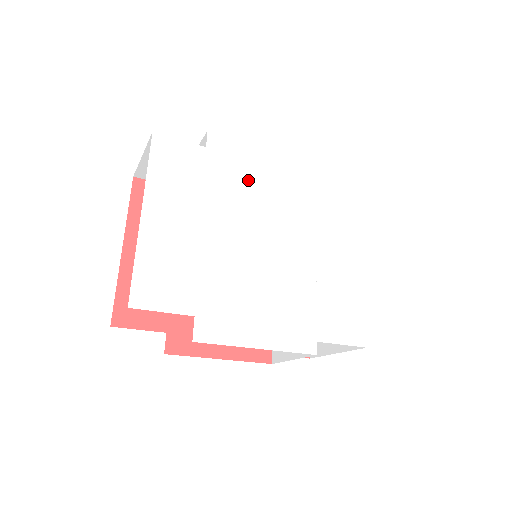
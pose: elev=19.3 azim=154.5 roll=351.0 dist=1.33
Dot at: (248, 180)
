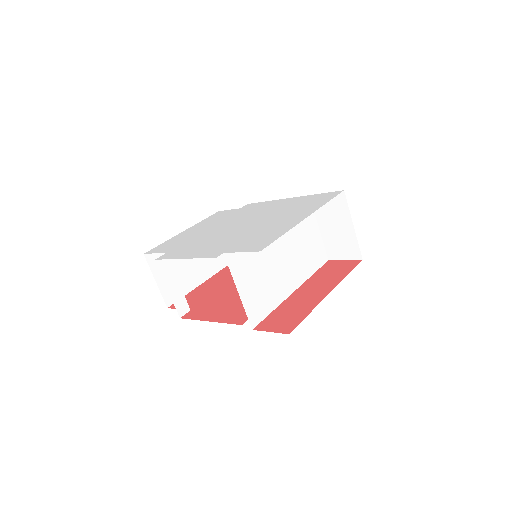
Dot at: (252, 211)
